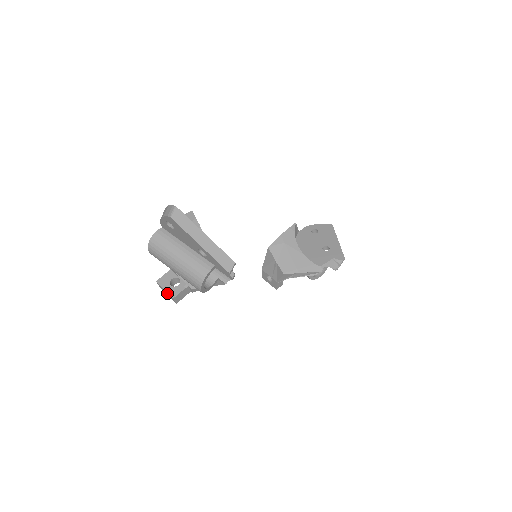
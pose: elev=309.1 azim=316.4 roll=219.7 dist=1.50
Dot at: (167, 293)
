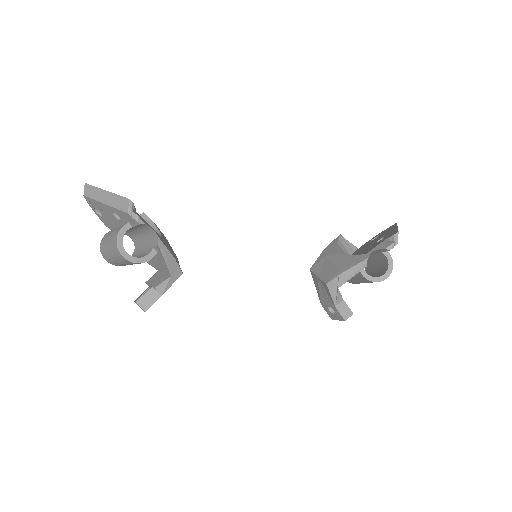
Dot at: occluded
